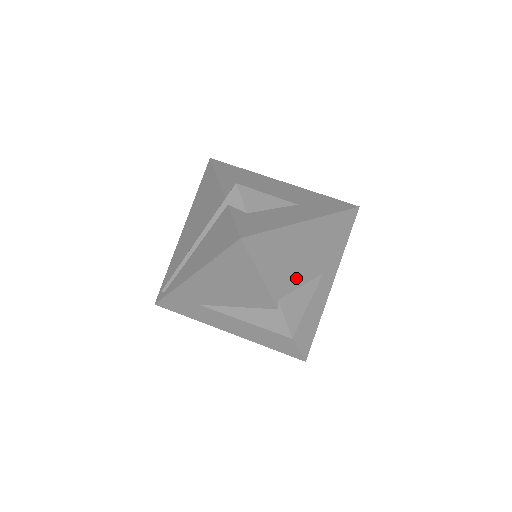
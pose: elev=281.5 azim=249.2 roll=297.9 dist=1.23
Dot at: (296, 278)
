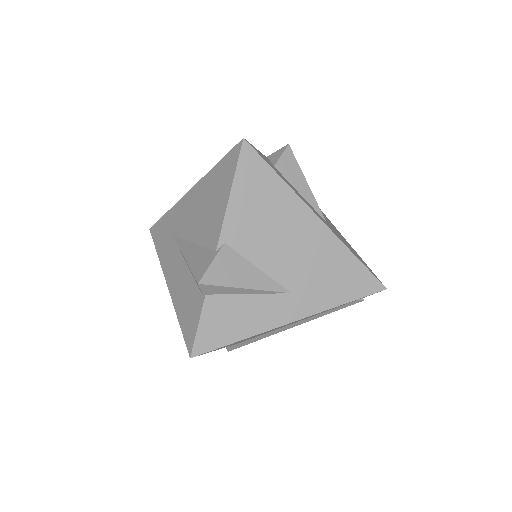
Dot at: (260, 252)
